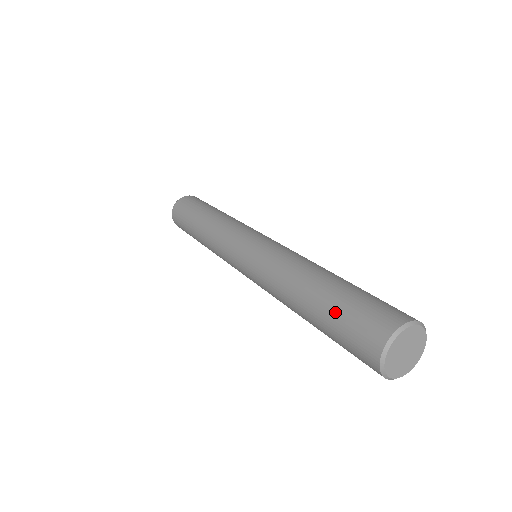
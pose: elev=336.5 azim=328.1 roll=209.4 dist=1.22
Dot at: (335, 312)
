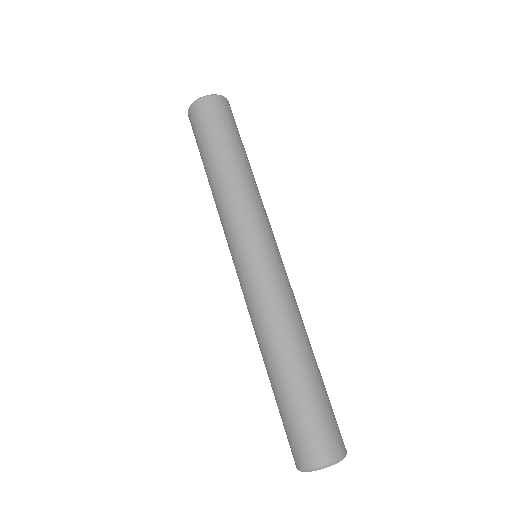
Dot at: (279, 412)
